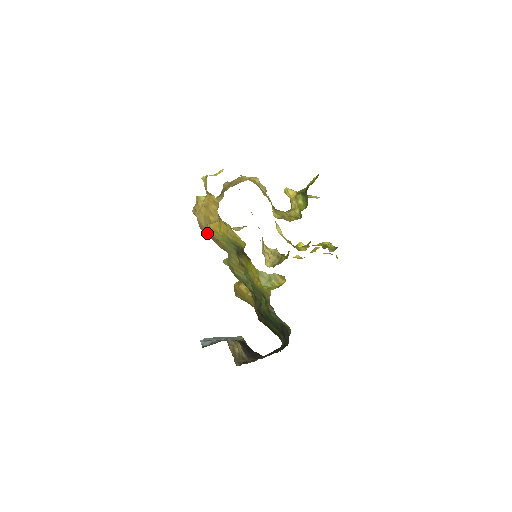
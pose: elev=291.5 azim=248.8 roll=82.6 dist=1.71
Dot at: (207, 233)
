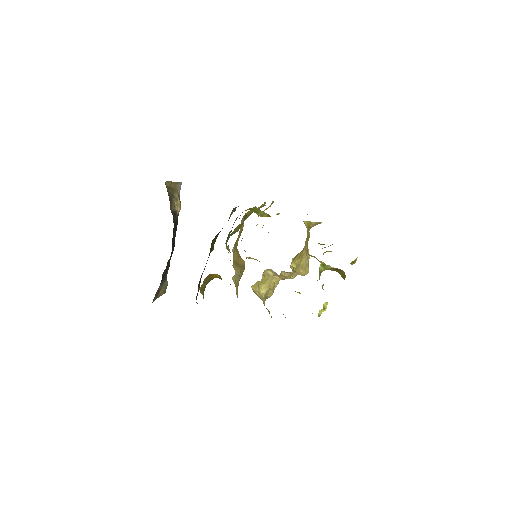
Dot at: occluded
